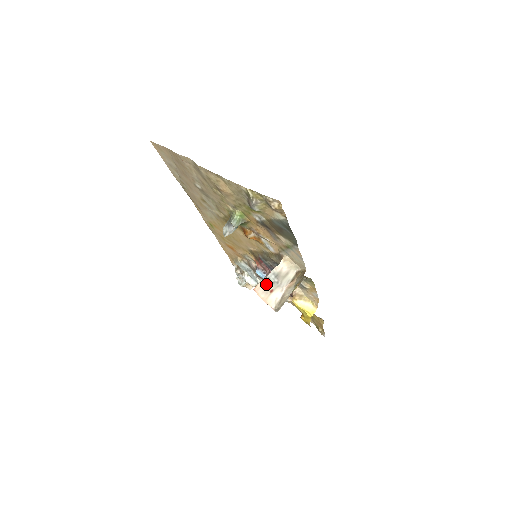
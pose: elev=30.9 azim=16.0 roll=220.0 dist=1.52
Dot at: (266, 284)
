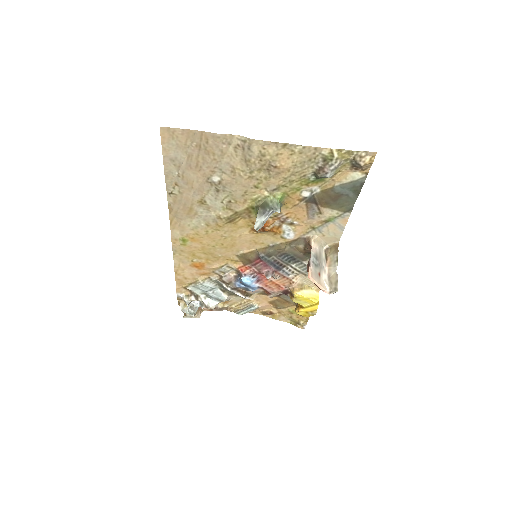
Dot at: (314, 268)
